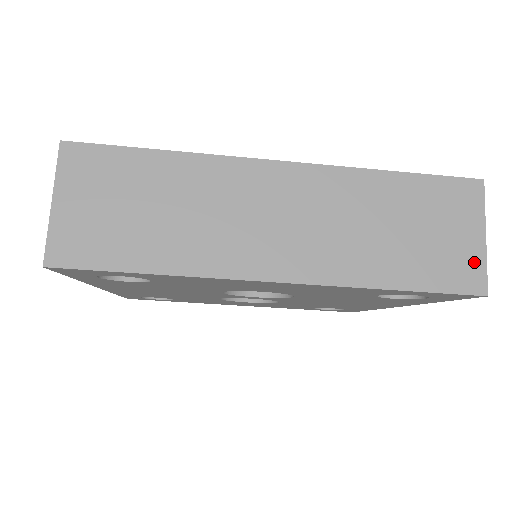
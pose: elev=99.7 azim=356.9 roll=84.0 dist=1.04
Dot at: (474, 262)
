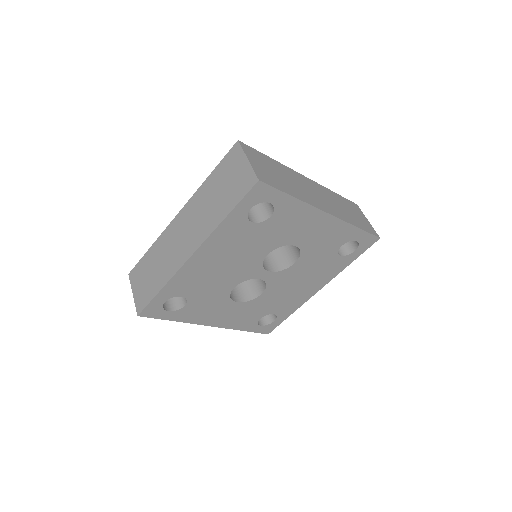
Dot at: (371, 227)
